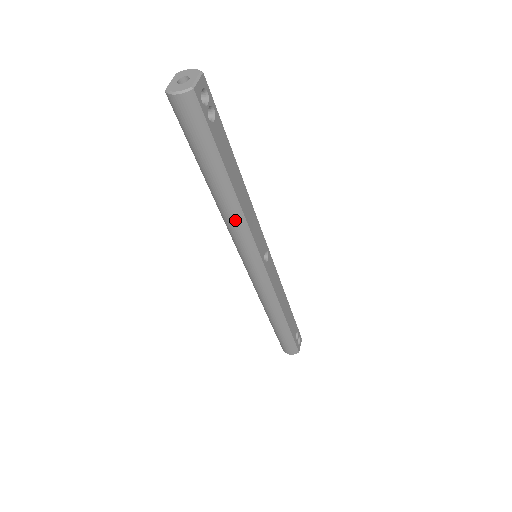
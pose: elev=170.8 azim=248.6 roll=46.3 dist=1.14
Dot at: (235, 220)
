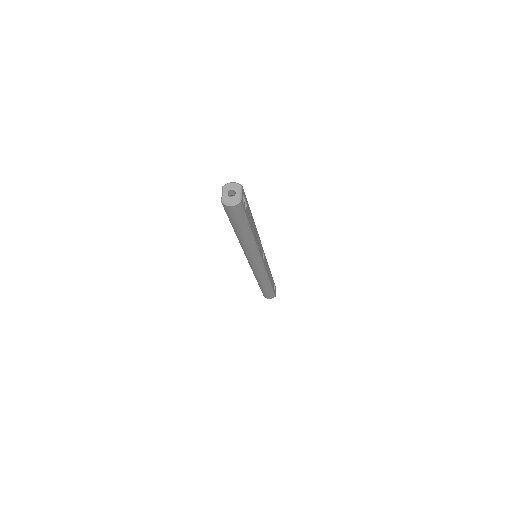
Dot at: (251, 248)
